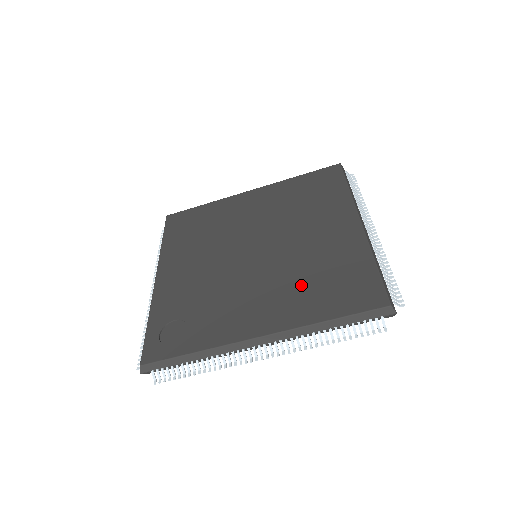
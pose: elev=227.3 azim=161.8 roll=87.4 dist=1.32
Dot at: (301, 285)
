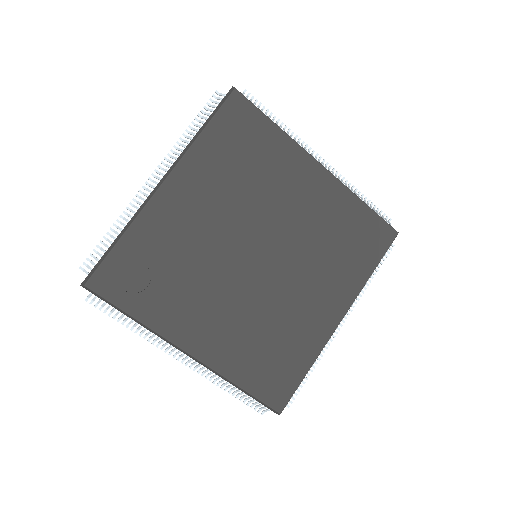
Dot at: (254, 337)
